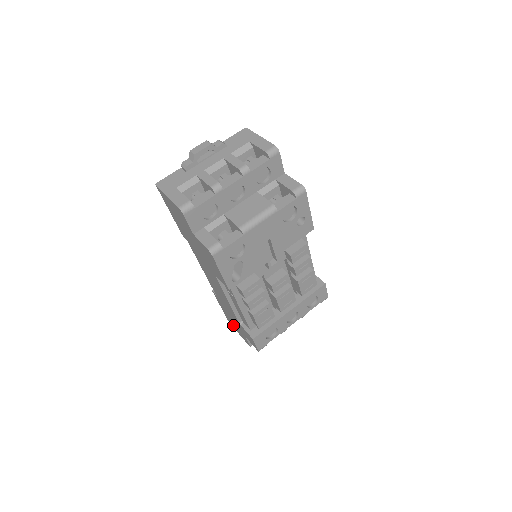
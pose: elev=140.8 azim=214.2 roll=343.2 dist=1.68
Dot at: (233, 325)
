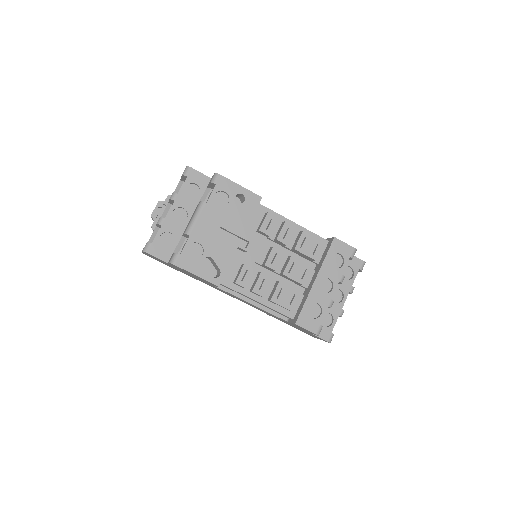
Dot at: (311, 335)
